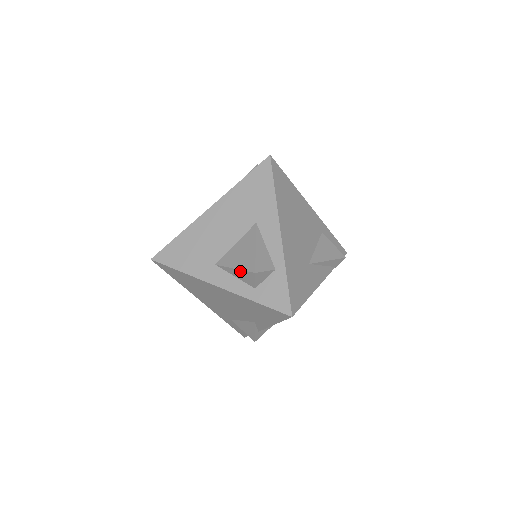
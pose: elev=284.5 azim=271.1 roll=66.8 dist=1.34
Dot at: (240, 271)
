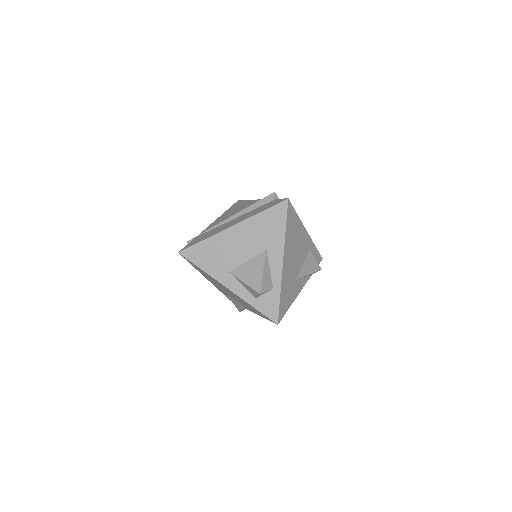
Dot at: (248, 286)
